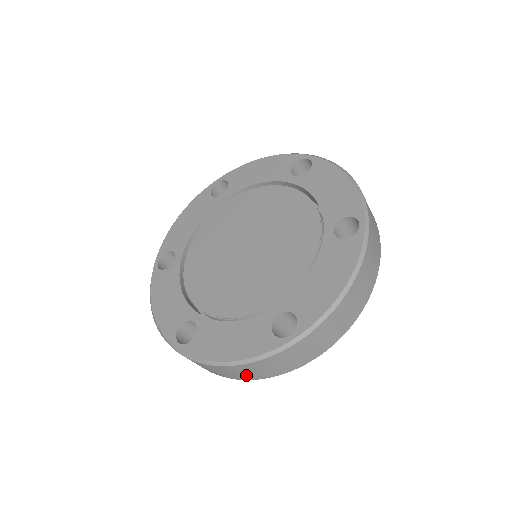
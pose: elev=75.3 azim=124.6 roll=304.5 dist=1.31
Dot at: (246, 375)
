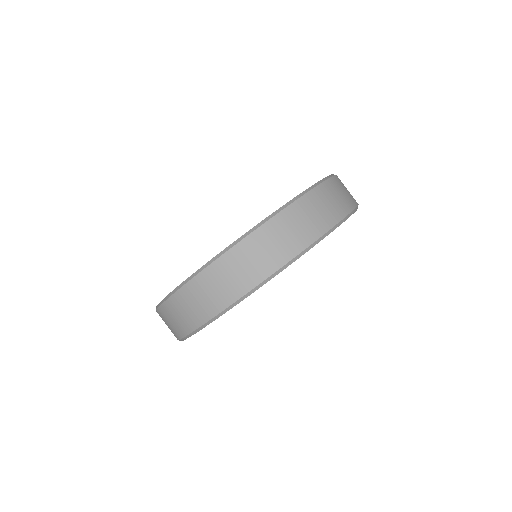
Dot at: (197, 311)
